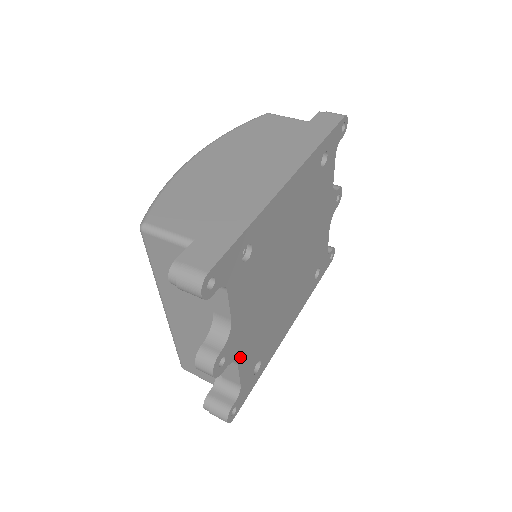
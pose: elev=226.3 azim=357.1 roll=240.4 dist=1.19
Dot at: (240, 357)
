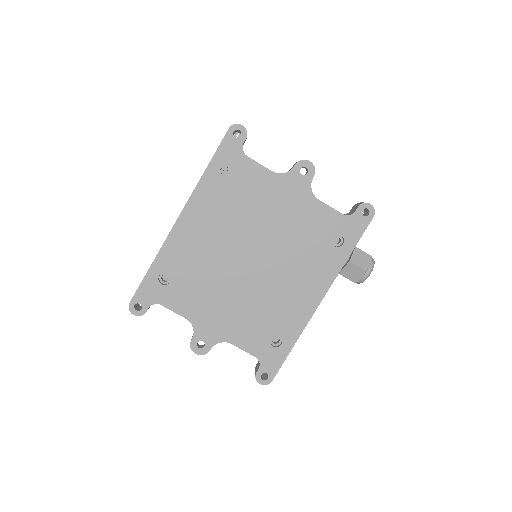
Dot at: (230, 338)
